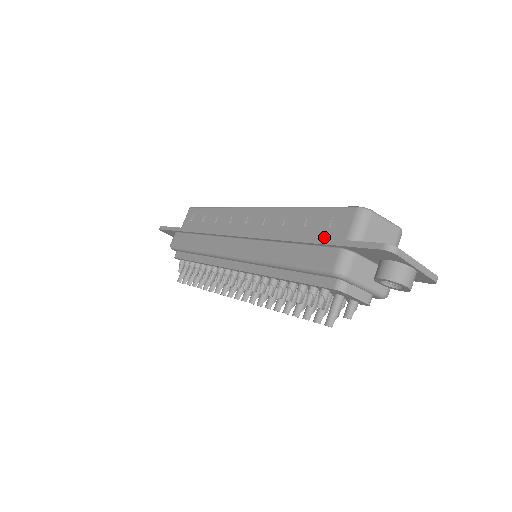
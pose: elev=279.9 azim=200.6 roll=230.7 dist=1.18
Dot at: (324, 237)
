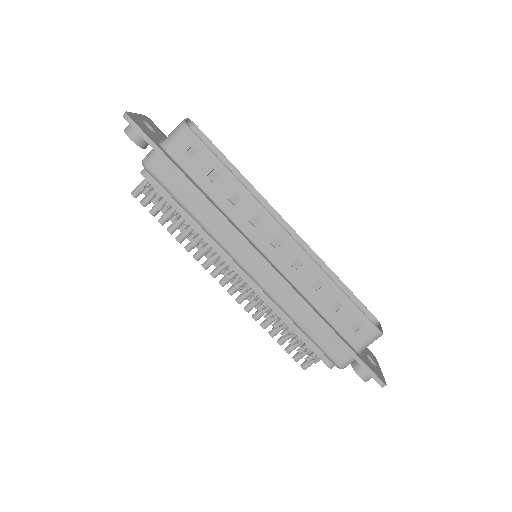
Dot at: (343, 331)
